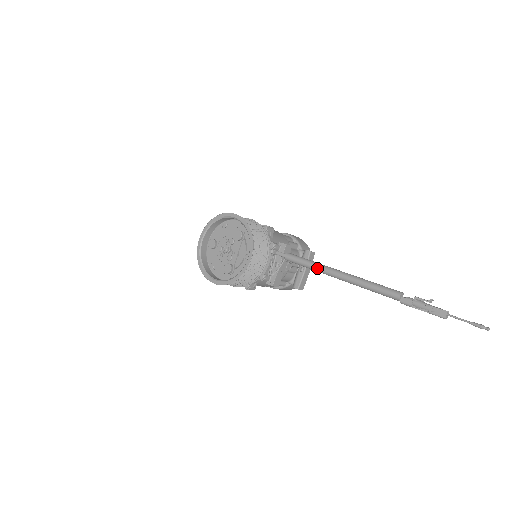
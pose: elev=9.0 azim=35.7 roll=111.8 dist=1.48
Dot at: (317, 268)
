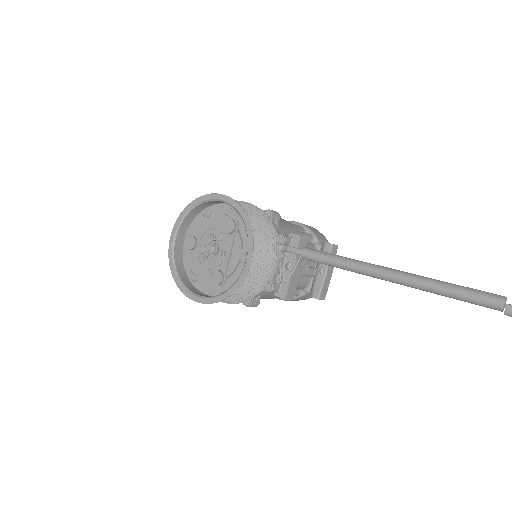
Dot at: (354, 267)
